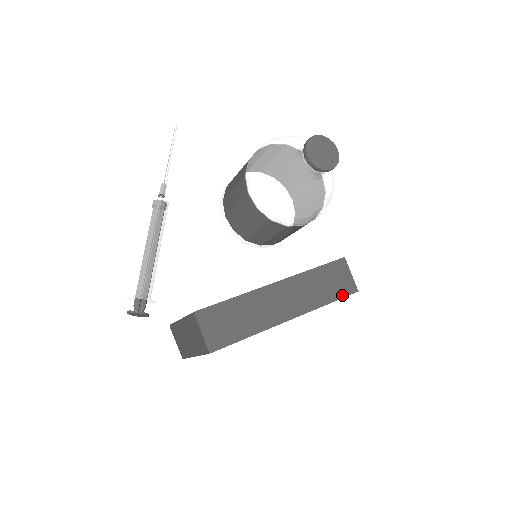
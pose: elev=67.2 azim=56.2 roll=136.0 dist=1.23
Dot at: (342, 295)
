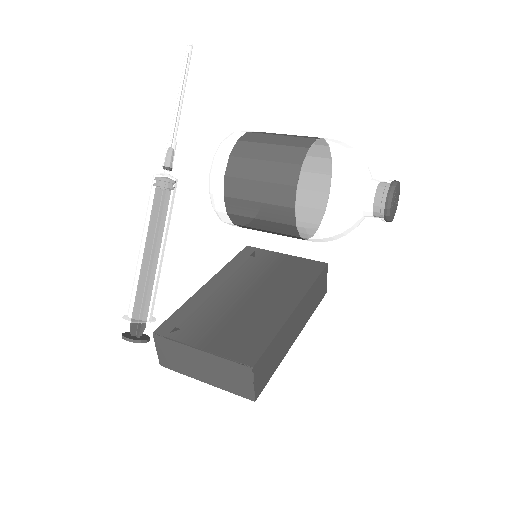
Dot at: (320, 301)
